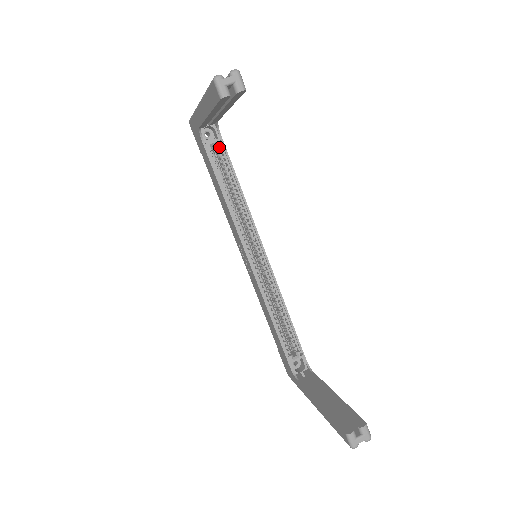
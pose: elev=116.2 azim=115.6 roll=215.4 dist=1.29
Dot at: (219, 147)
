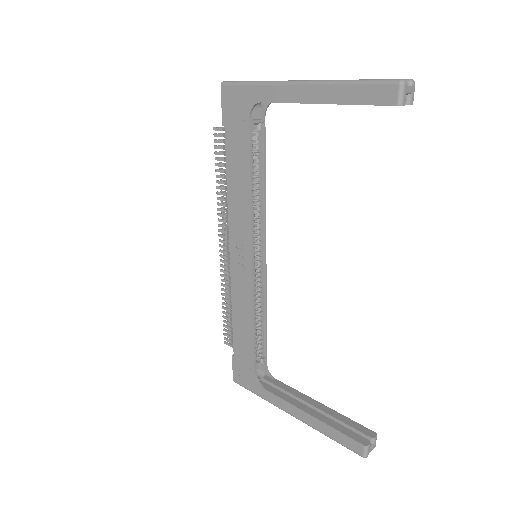
Dot at: (260, 129)
